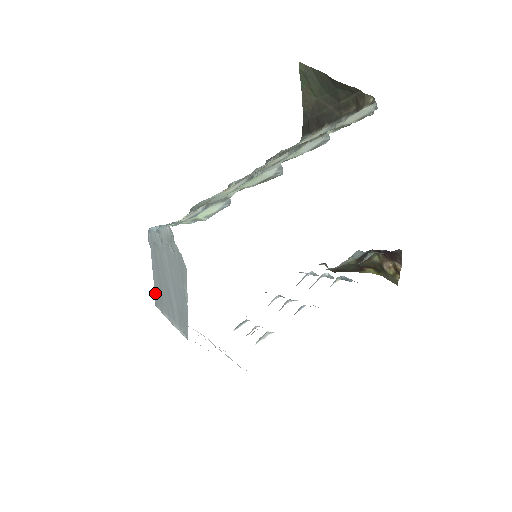
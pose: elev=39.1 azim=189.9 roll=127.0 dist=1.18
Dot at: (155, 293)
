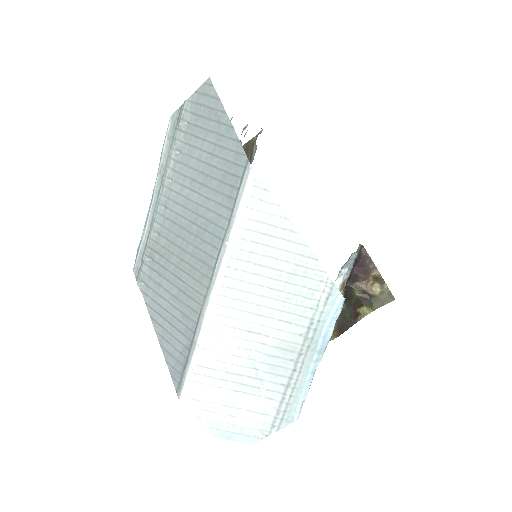
Dot at: (170, 366)
